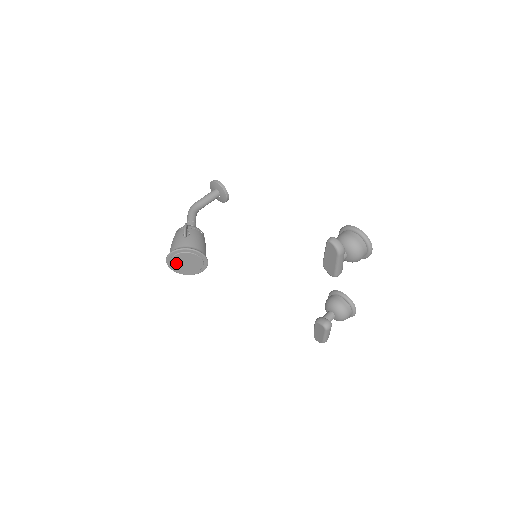
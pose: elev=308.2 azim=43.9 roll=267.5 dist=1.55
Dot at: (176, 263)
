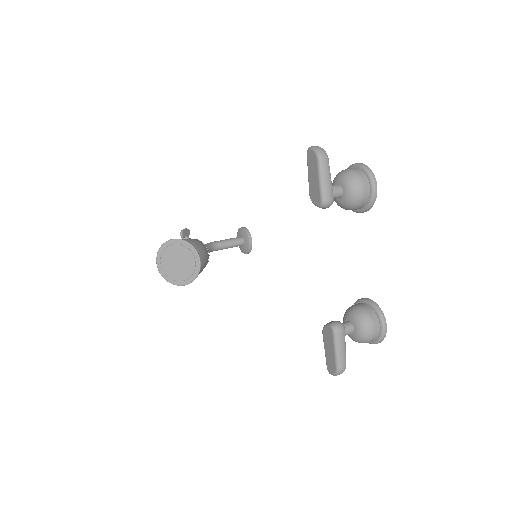
Dot at: (166, 263)
